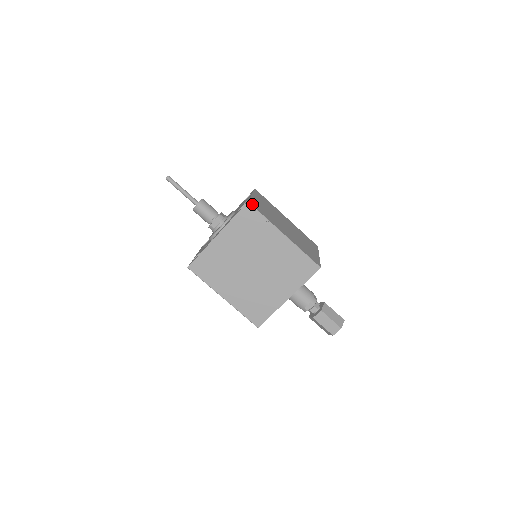
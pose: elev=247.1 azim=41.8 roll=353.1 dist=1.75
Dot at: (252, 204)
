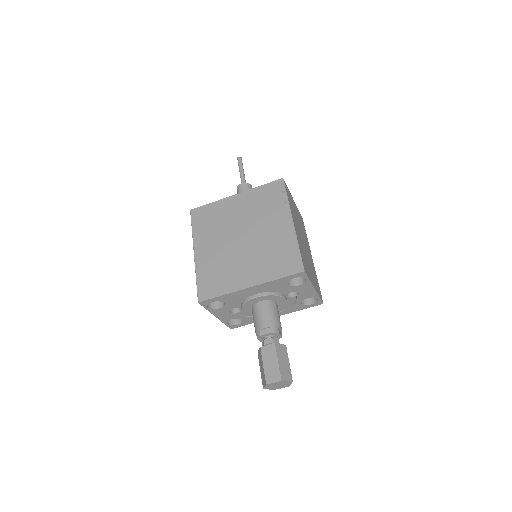
Dot at: (285, 184)
